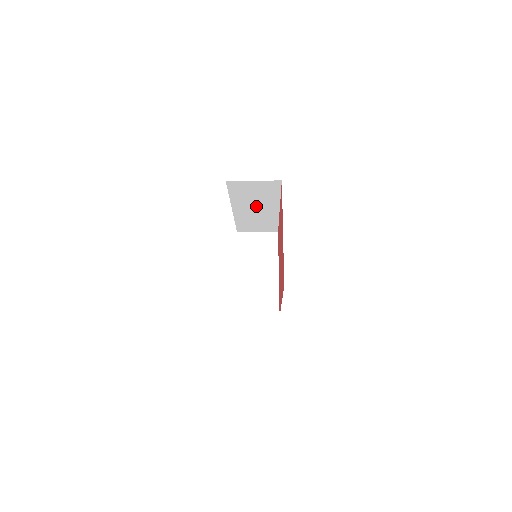
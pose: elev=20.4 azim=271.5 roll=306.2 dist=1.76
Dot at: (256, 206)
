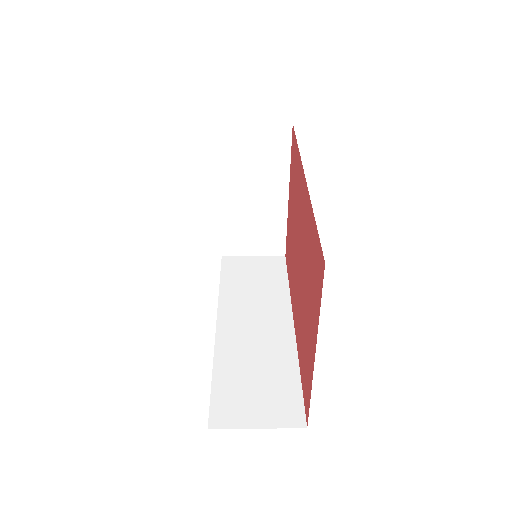
Dot at: occluded
